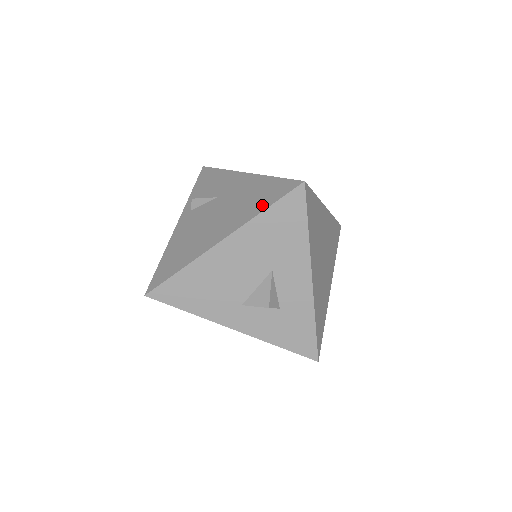
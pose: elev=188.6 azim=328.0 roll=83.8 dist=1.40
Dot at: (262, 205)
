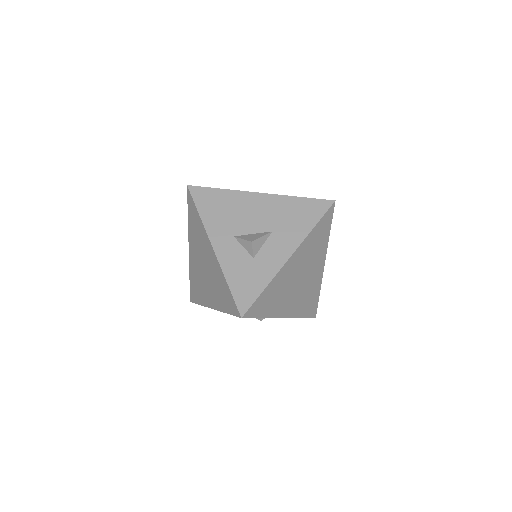
Dot at: occluded
